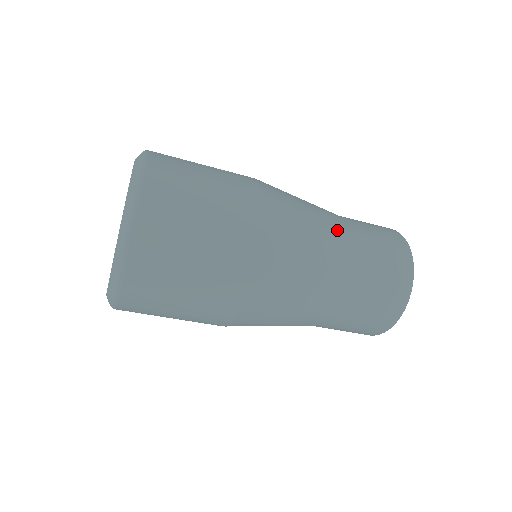
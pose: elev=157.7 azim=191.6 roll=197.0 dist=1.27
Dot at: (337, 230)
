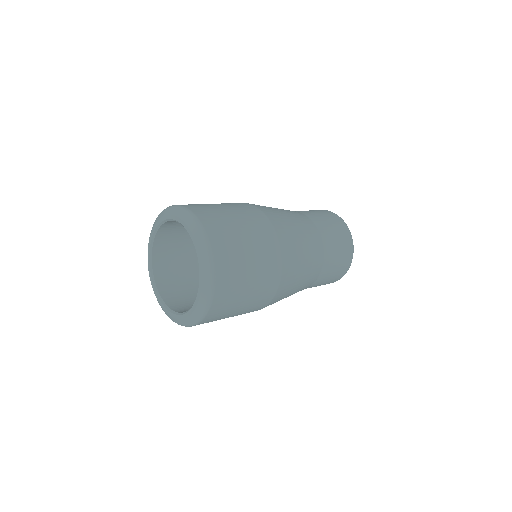
Dot at: (312, 232)
